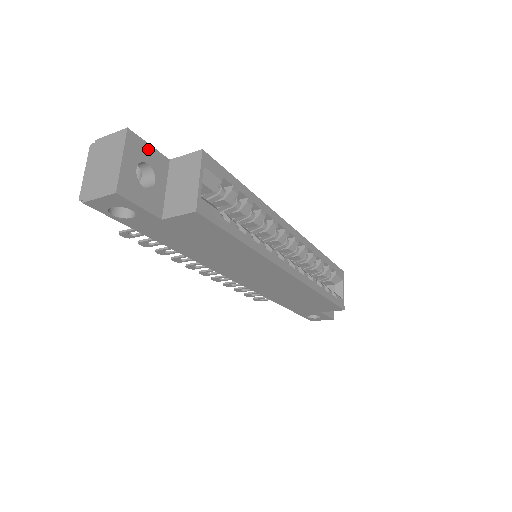
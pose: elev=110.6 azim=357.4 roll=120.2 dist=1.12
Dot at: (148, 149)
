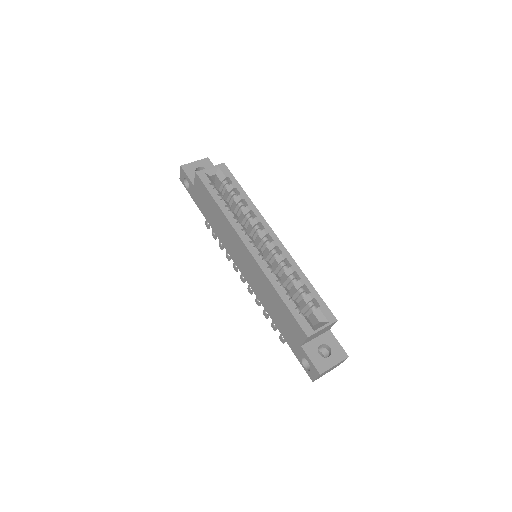
Dot at: occluded
